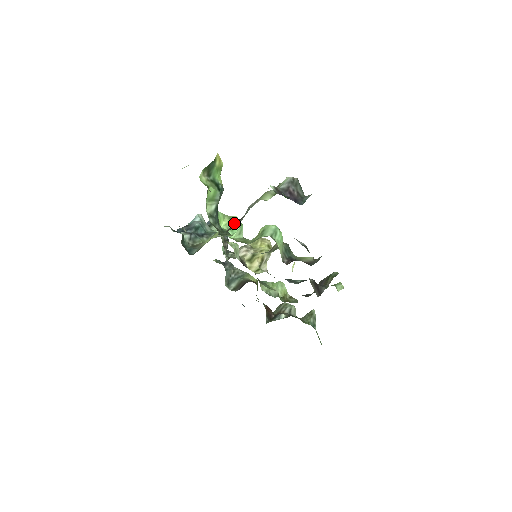
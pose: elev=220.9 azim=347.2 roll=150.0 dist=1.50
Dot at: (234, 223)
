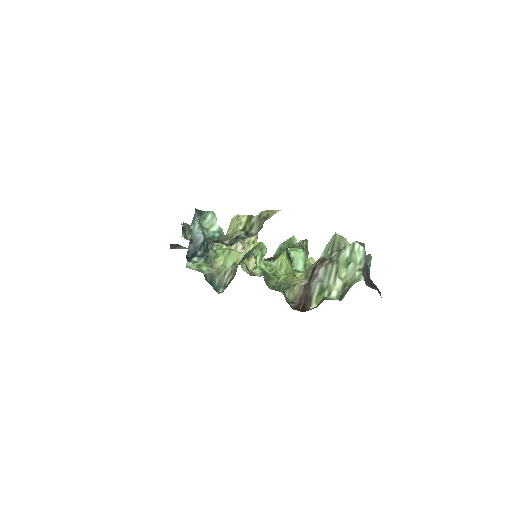
Dot at: (297, 287)
